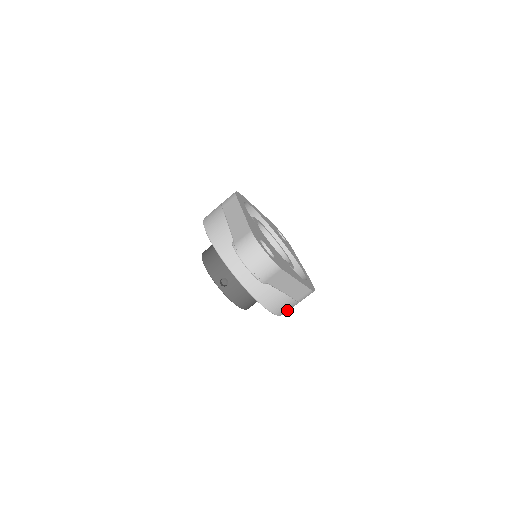
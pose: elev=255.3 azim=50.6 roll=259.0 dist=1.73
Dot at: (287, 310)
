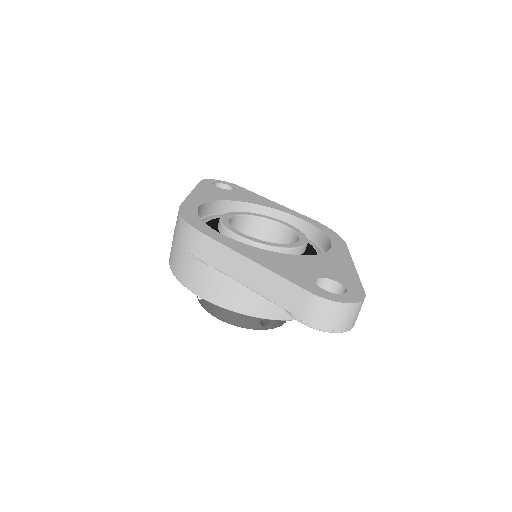
Dot at: occluded
